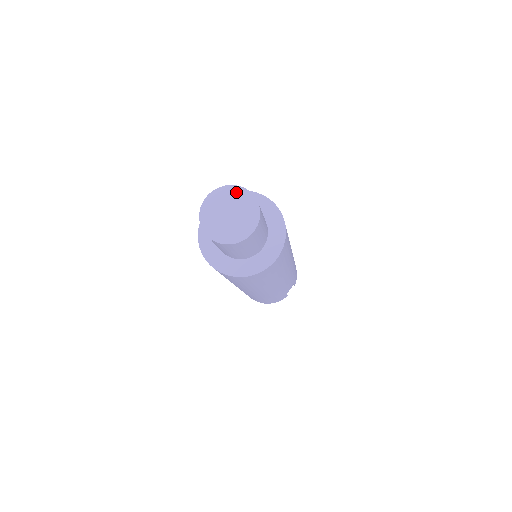
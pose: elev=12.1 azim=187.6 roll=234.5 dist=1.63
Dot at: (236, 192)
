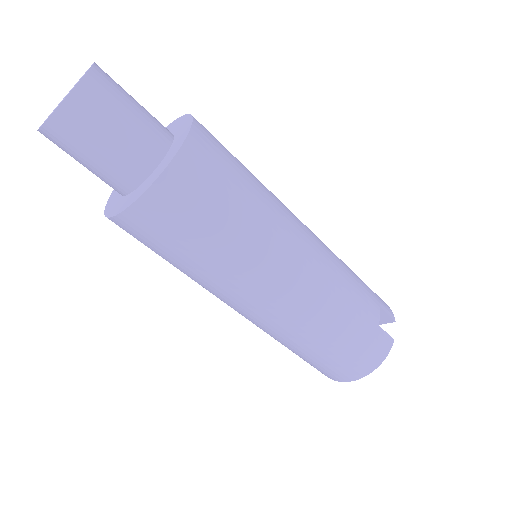
Dot at: (75, 84)
